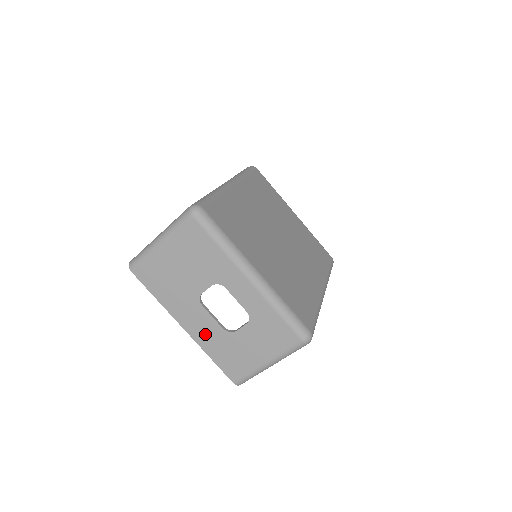
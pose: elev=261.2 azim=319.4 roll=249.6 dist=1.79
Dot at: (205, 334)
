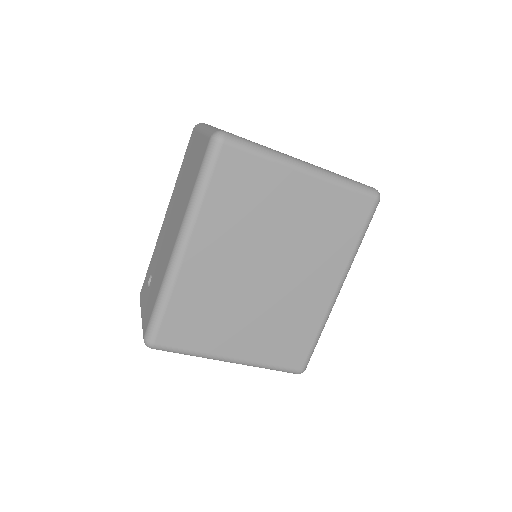
Dot at: occluded
